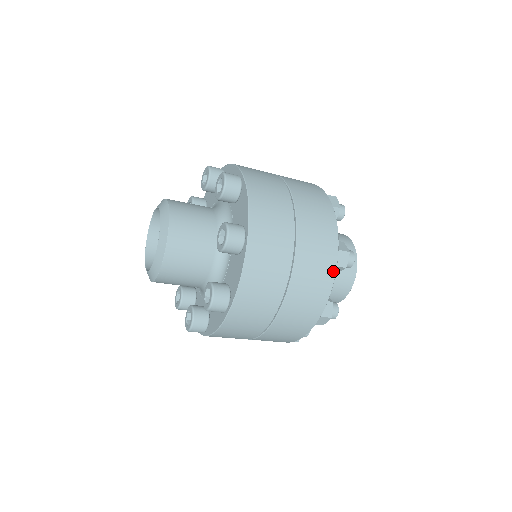
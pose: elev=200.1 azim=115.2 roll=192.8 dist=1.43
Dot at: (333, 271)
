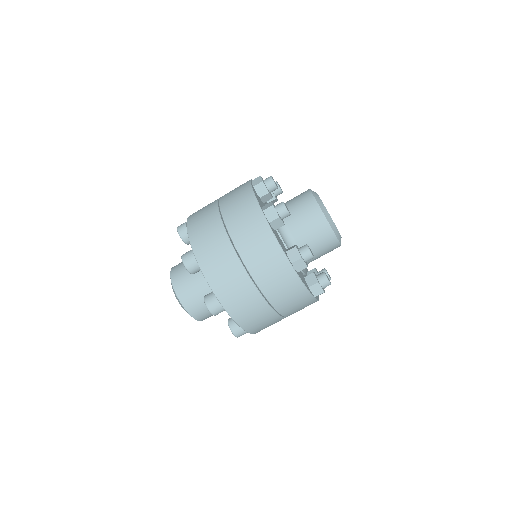
Dot at: (249, 187)
